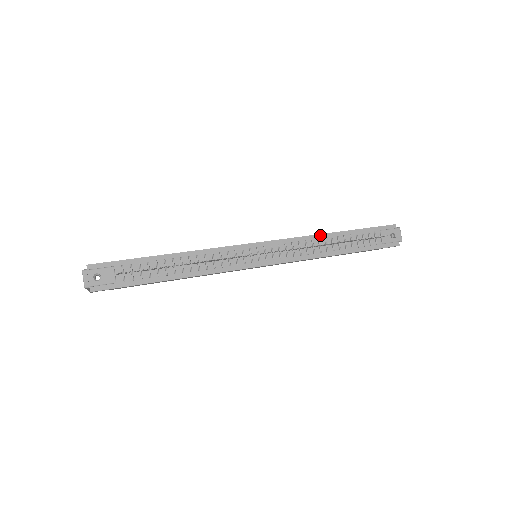
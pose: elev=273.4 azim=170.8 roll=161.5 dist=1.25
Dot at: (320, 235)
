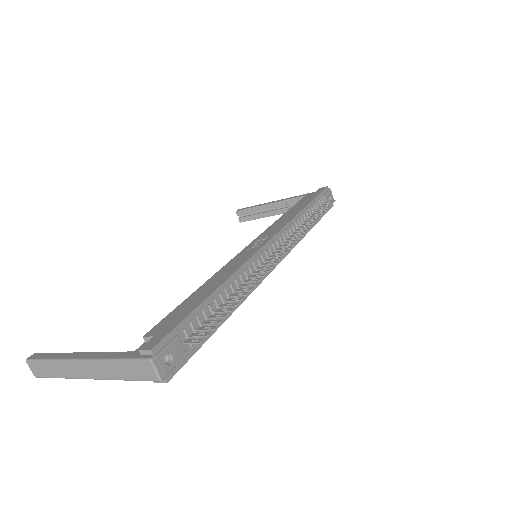
Dot at: (297, 215)
